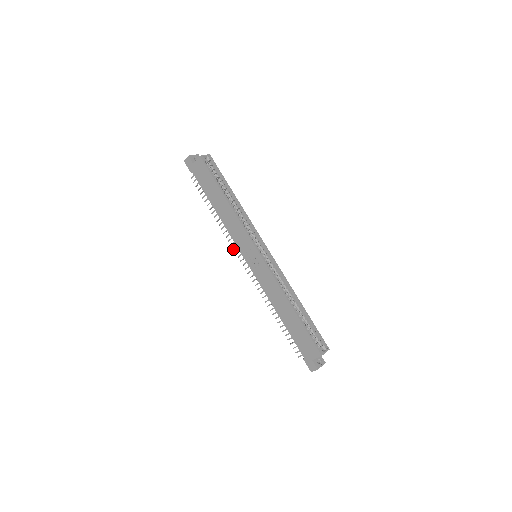
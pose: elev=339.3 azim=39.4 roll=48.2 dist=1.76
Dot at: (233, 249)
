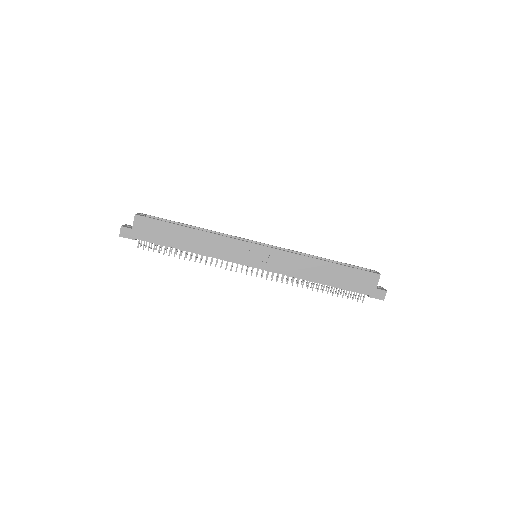
Dot at: (231, 270)
